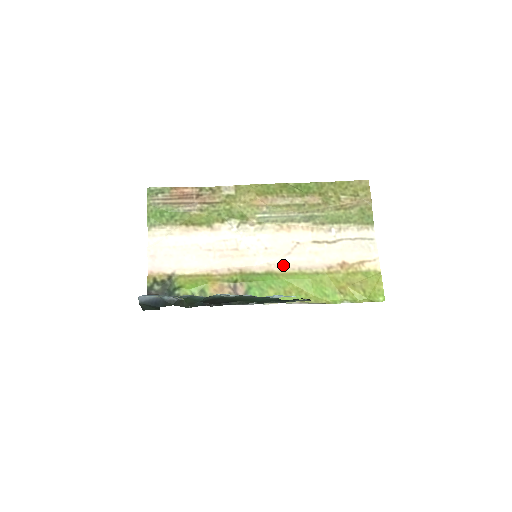
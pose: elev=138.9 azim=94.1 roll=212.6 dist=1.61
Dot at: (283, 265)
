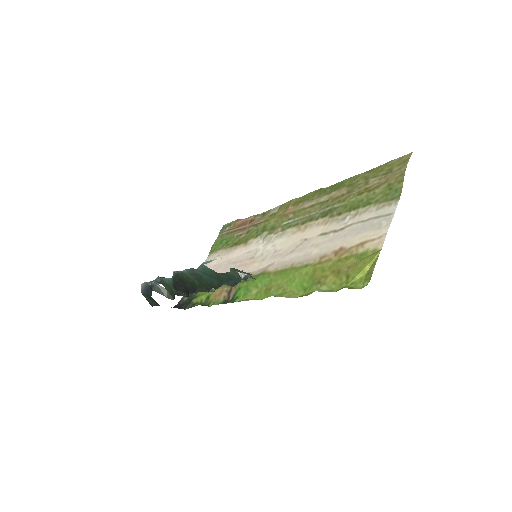
Dot at: (280, 264)
